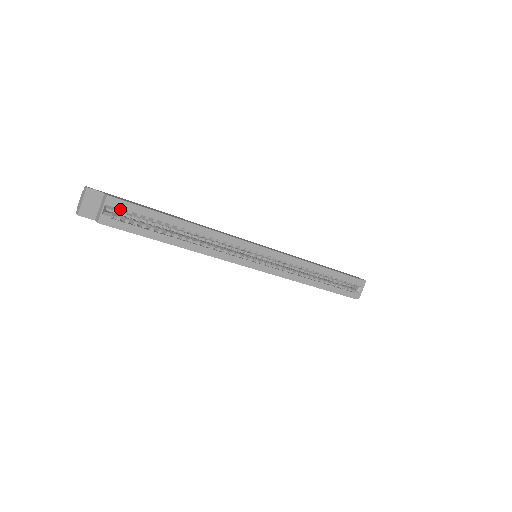
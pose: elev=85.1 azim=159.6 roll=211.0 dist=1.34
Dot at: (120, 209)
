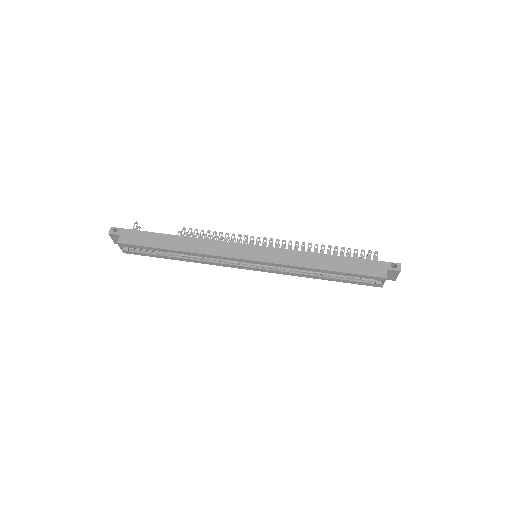
Dot at: (130, 246)
